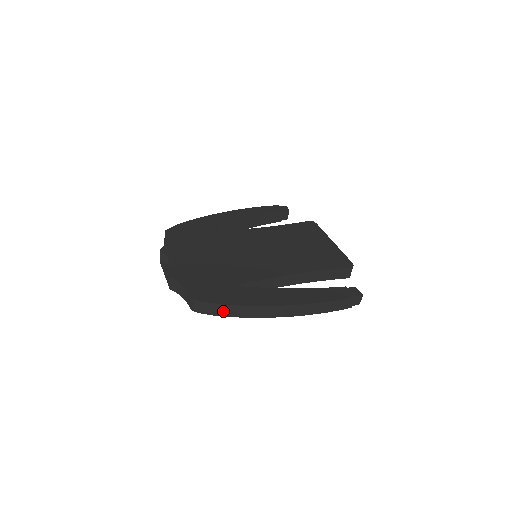
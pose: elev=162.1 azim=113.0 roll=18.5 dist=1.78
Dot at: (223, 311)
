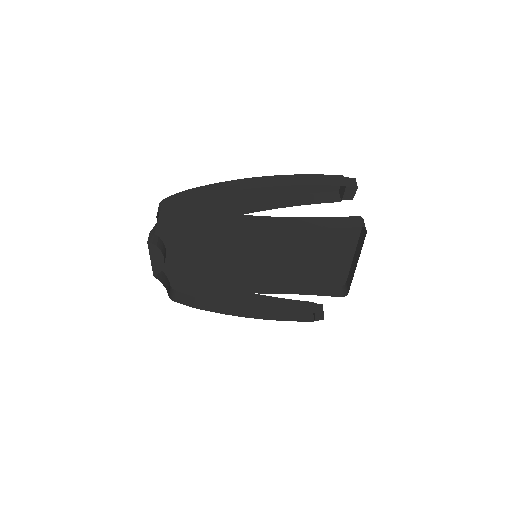
Dot at: (186, 196)
